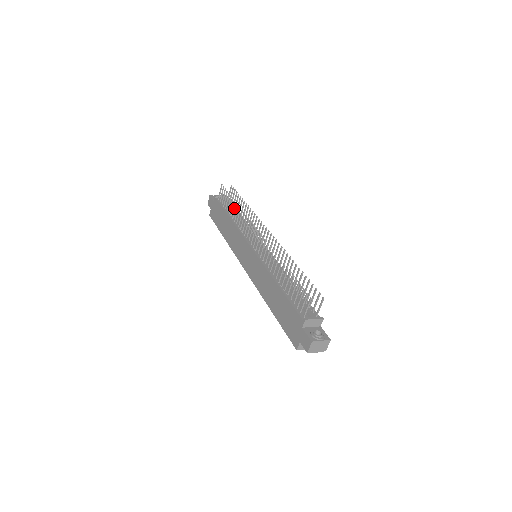
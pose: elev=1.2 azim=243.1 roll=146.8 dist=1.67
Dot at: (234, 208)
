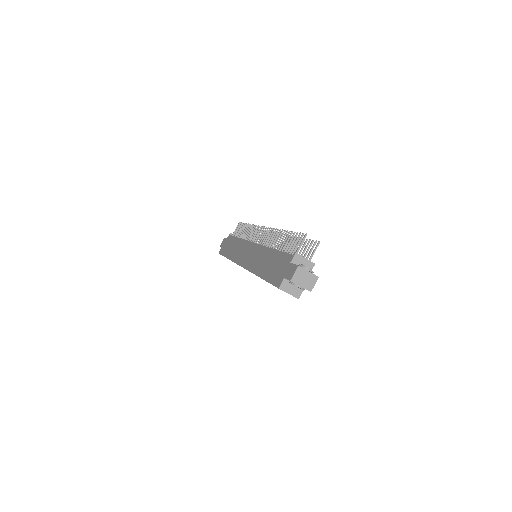
Dot at: (246, 229)
